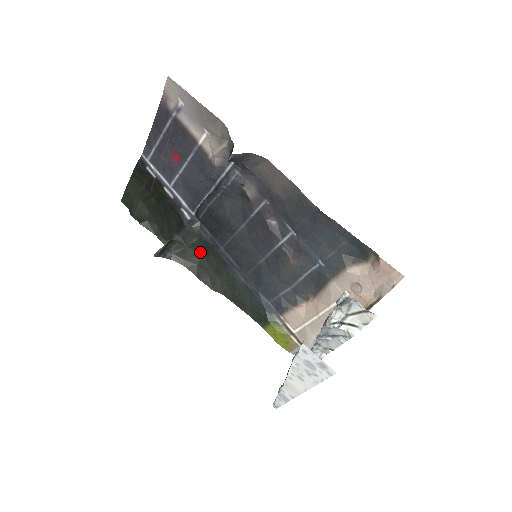
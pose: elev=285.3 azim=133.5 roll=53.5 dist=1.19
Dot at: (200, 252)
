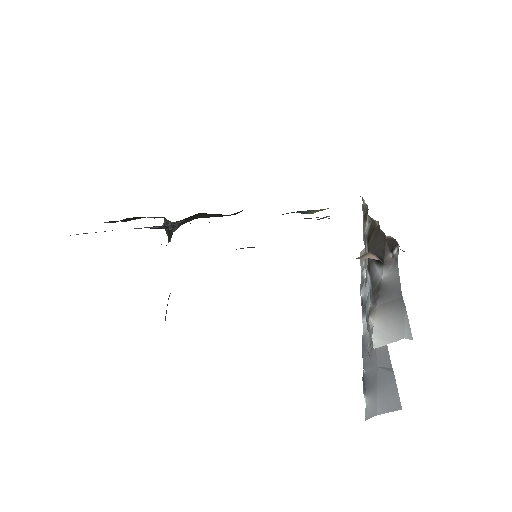
Dot at: occluded
